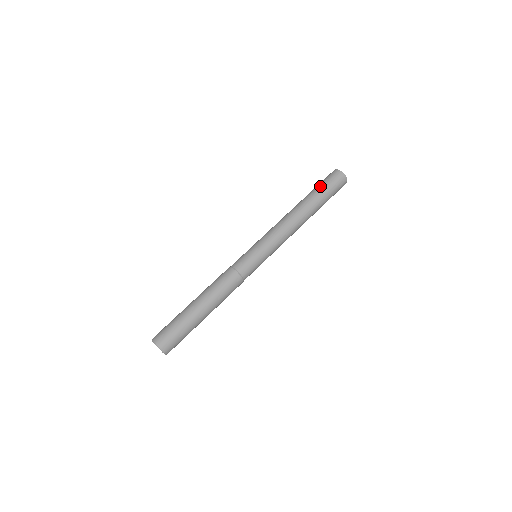
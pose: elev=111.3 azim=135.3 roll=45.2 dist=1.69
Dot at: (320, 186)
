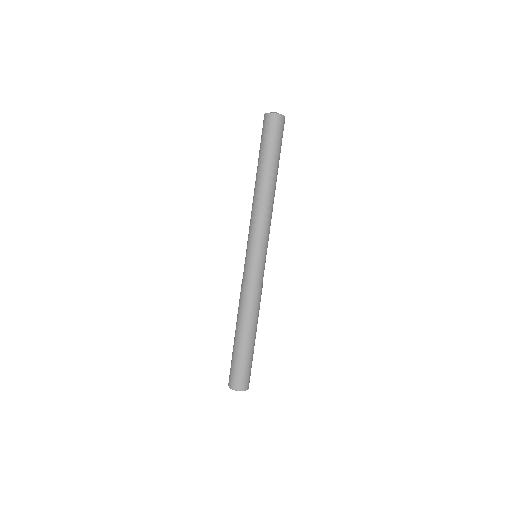
Dot at: (265, 145)
